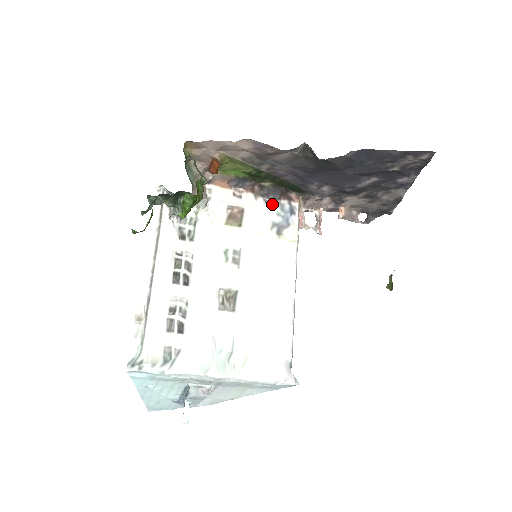
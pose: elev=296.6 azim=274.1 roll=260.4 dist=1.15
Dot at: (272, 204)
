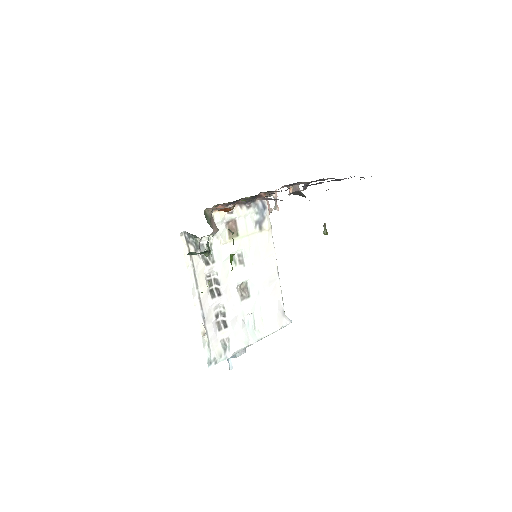
Dot at: (252, 207)
